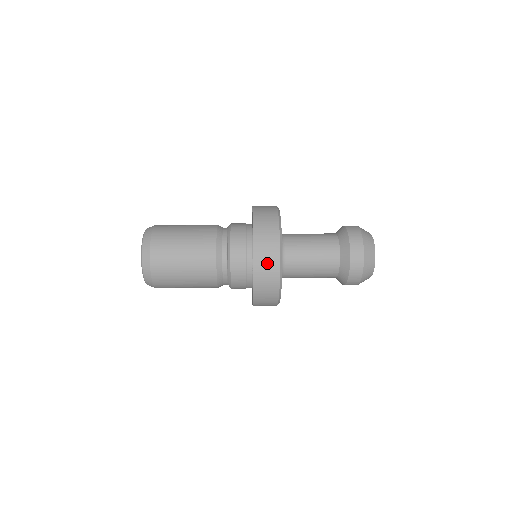
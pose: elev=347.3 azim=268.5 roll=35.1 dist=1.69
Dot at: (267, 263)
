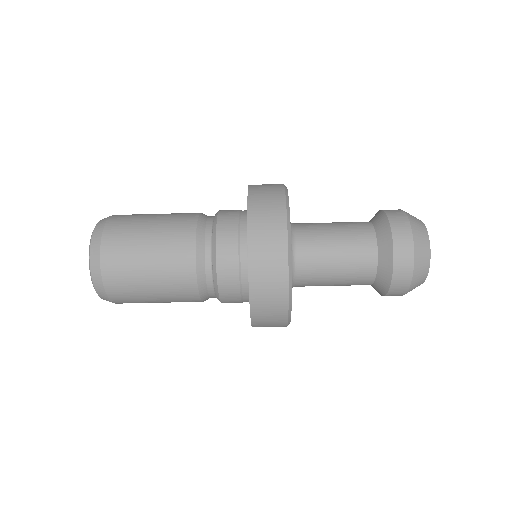
Dot at: occluded
